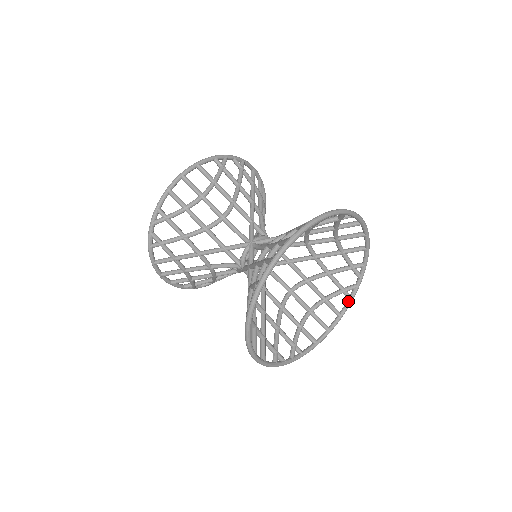
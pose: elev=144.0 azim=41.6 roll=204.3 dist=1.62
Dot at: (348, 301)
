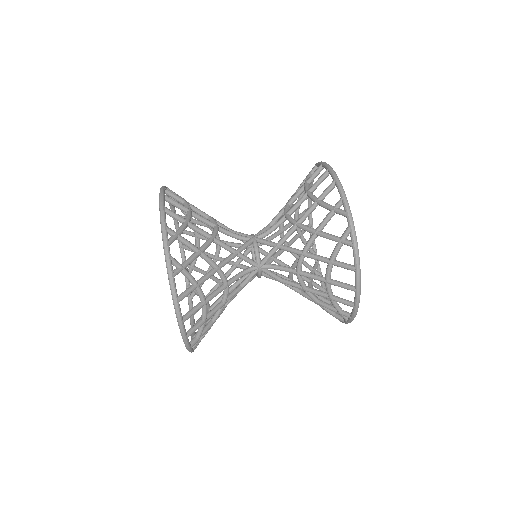
Dot at: occluded
